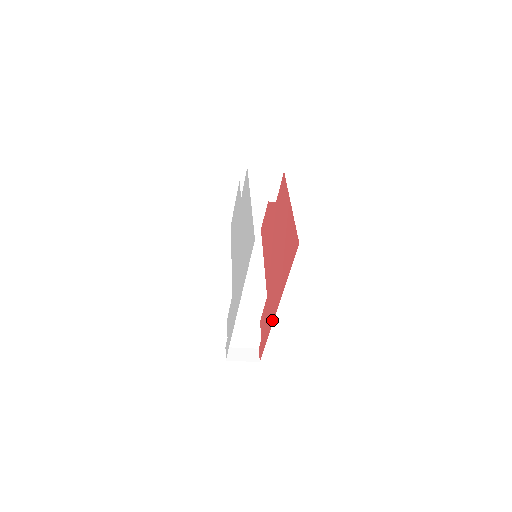
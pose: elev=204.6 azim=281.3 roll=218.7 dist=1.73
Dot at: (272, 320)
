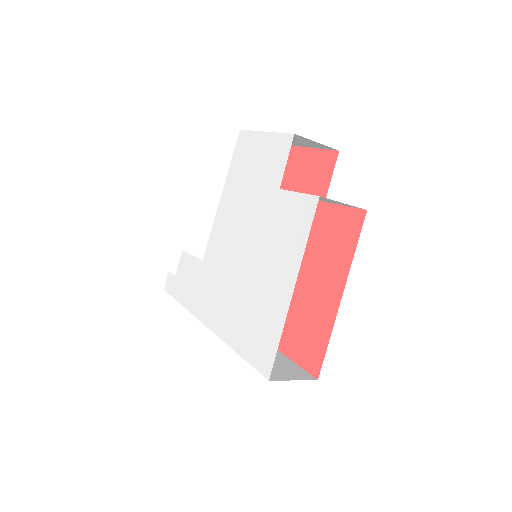
Dot at: occluded
